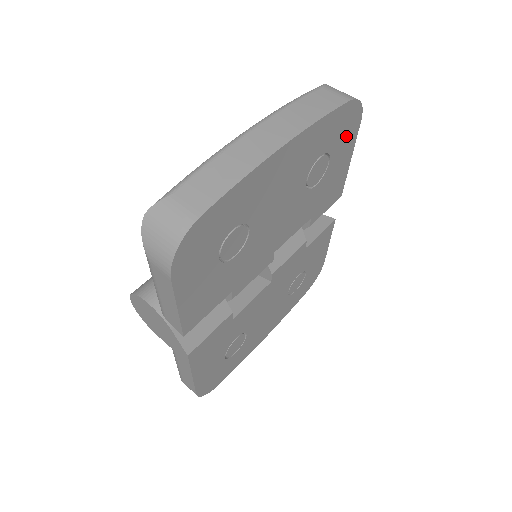
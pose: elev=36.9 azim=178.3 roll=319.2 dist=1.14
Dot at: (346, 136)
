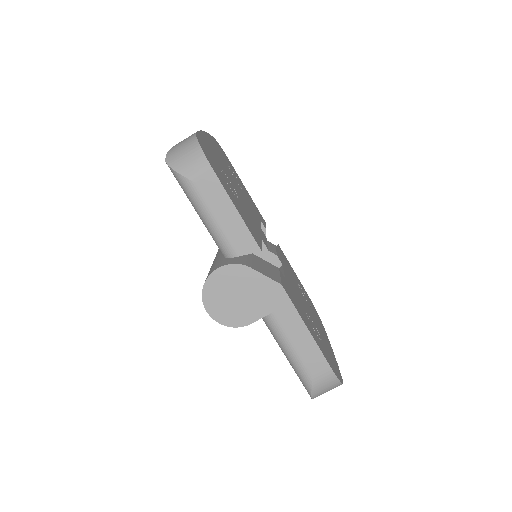
Dot at: (231, 166)
